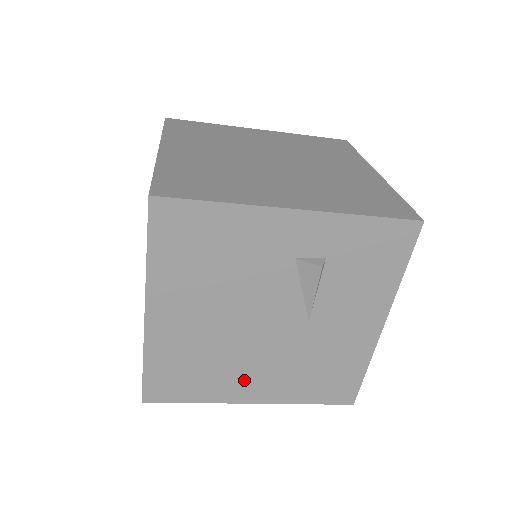
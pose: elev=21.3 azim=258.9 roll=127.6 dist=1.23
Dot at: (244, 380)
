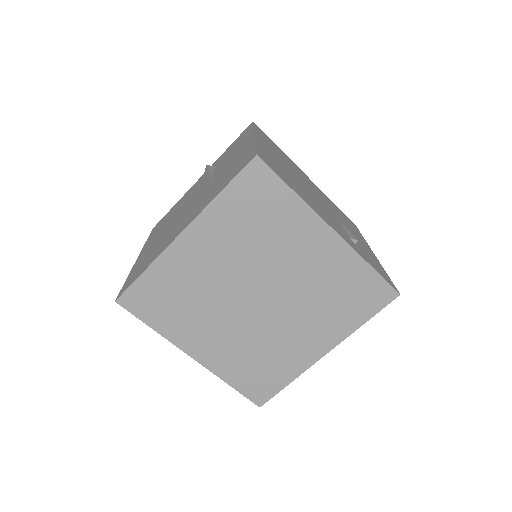
Dot at: (177, 230)
